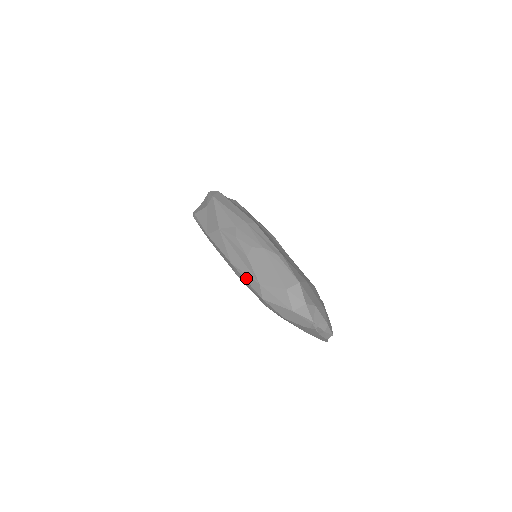
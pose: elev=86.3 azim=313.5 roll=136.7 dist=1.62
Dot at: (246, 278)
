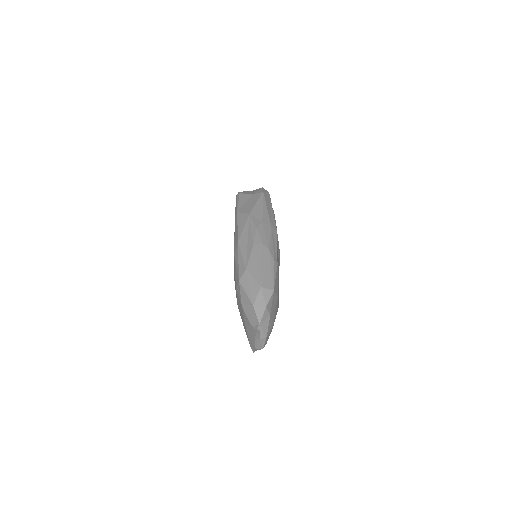
Dot at: (240, 259)
